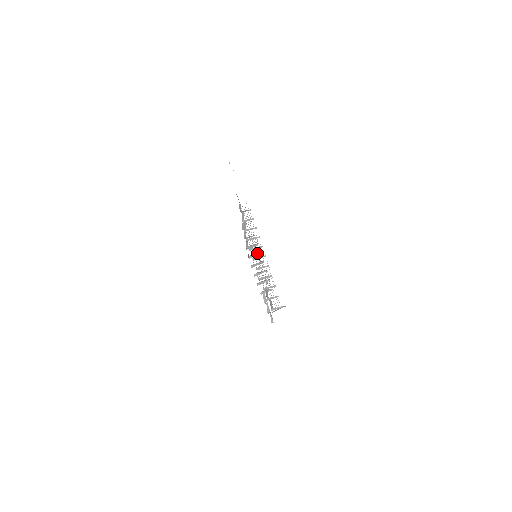
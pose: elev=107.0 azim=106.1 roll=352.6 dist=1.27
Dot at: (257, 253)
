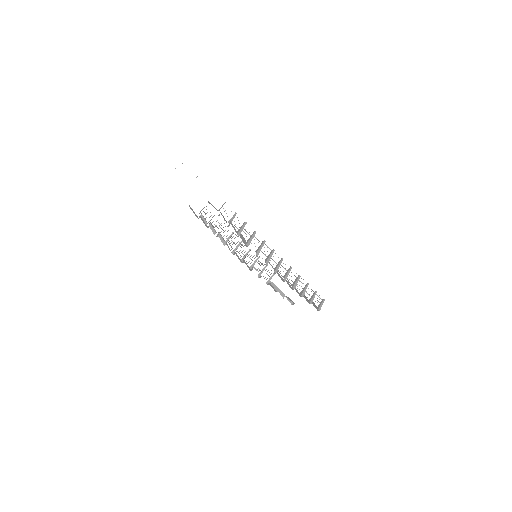
Dot at: (239, 243)
